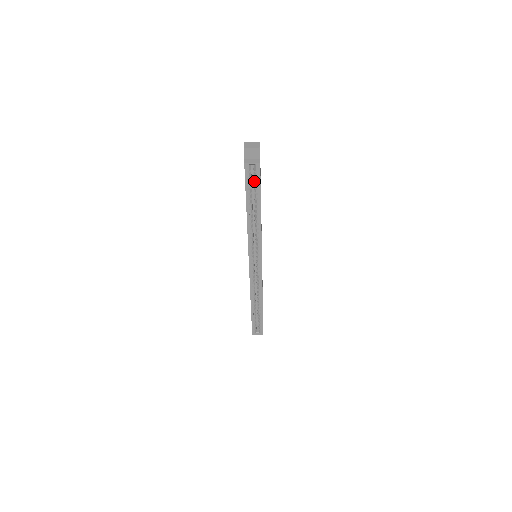
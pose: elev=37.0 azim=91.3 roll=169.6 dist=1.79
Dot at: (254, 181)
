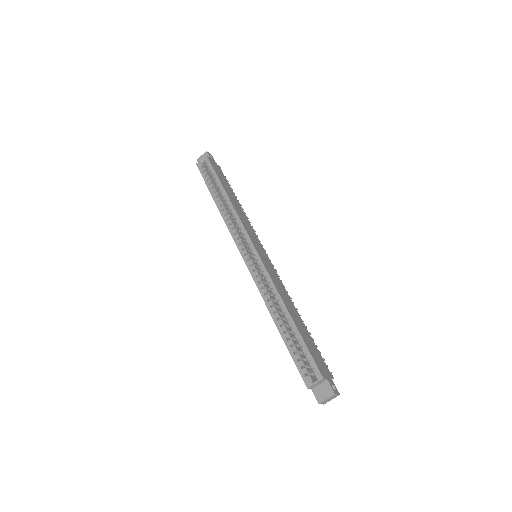
Dot at: (212, 175)
